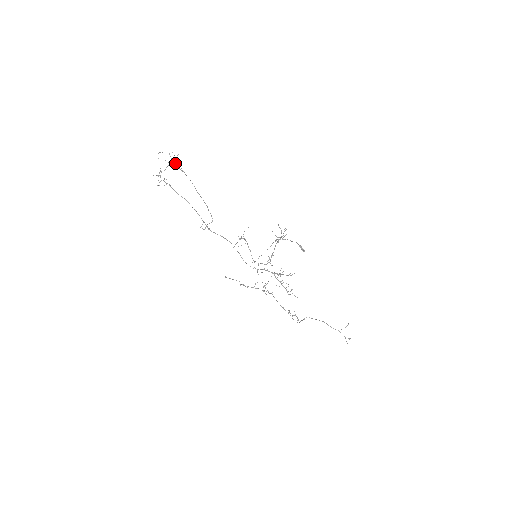
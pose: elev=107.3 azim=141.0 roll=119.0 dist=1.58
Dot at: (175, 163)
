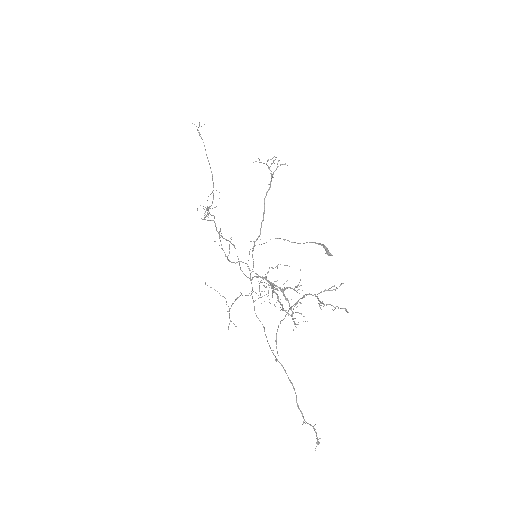
Dot at: occluded
